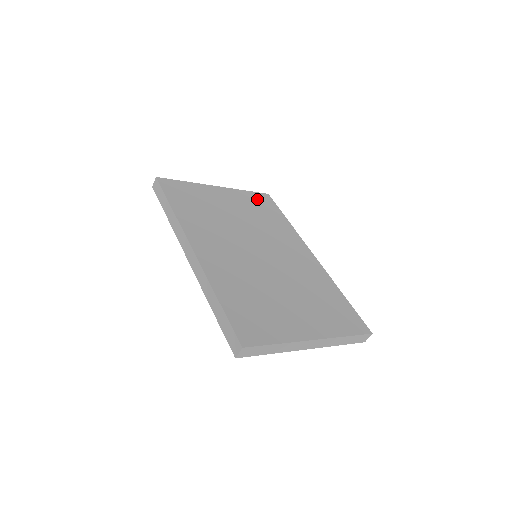
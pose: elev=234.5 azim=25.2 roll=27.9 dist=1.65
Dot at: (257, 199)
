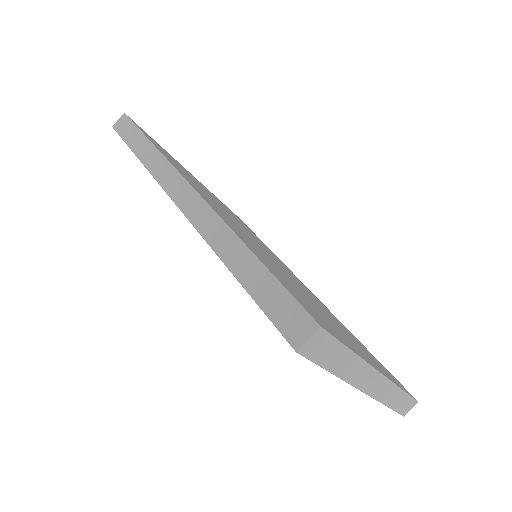
Dot at: occluded
